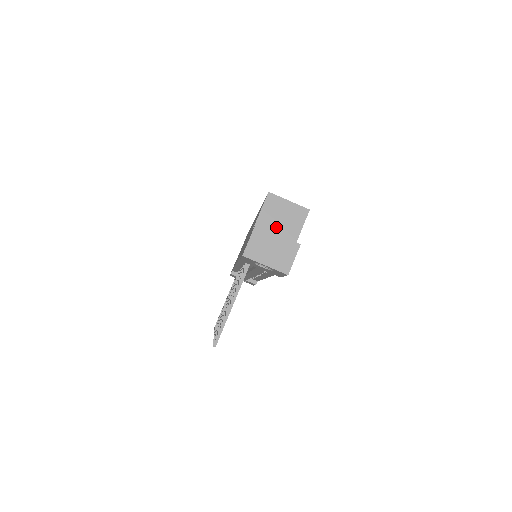
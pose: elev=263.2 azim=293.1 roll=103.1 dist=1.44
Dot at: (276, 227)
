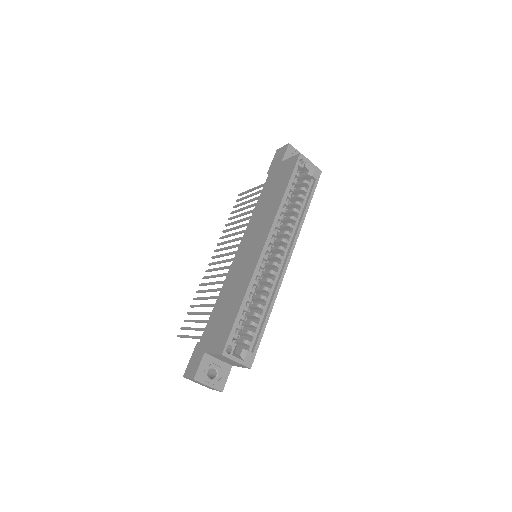
Dot at: (222, 359)
